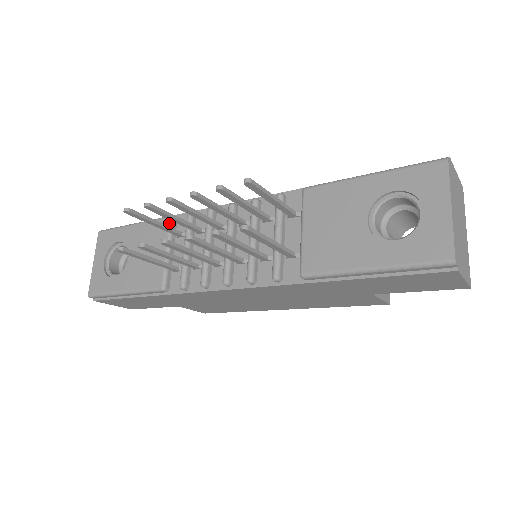
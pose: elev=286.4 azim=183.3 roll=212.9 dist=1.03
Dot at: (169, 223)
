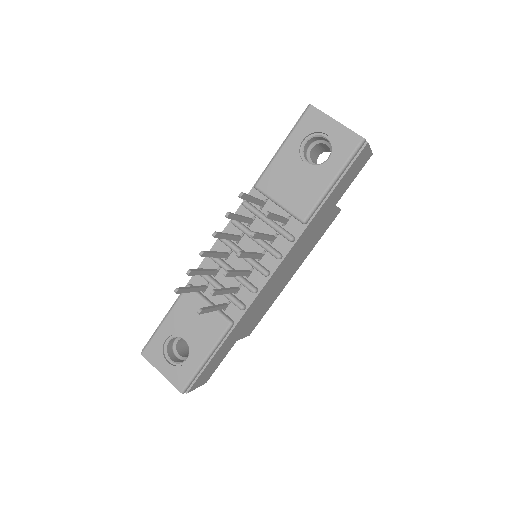
Dot at: occluded
